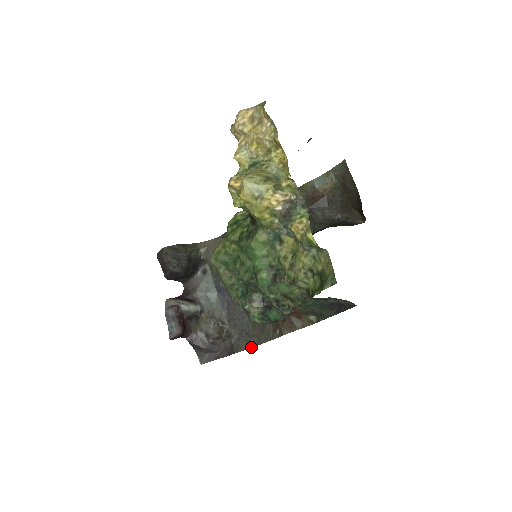
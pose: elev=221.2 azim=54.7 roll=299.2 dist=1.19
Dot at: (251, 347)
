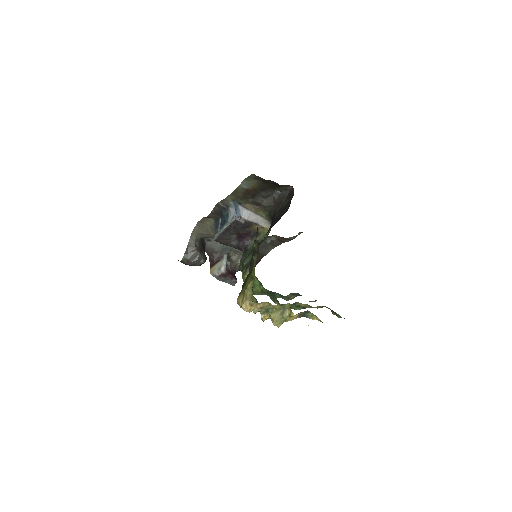
Dot at: occluded
